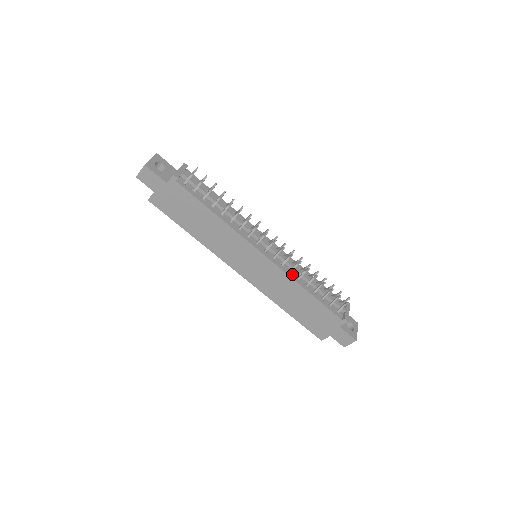
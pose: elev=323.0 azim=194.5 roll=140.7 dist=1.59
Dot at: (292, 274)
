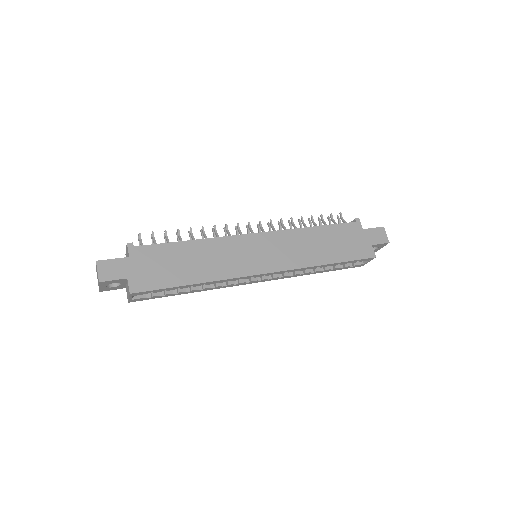
Dot at: occluded
